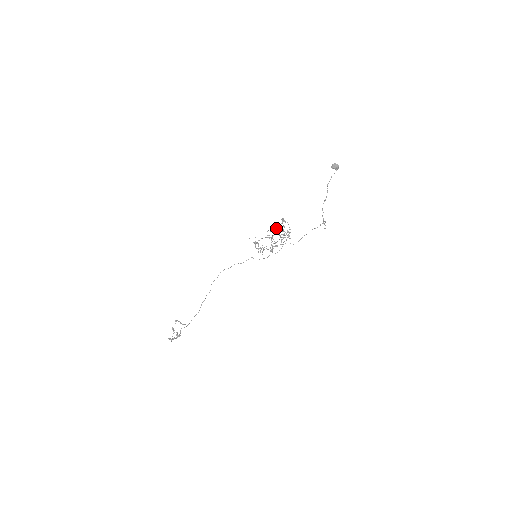
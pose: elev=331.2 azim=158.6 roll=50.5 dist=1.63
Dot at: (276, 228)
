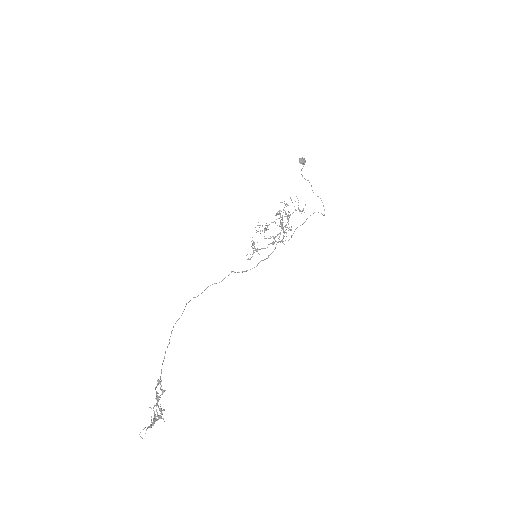
Dot at: occluded
